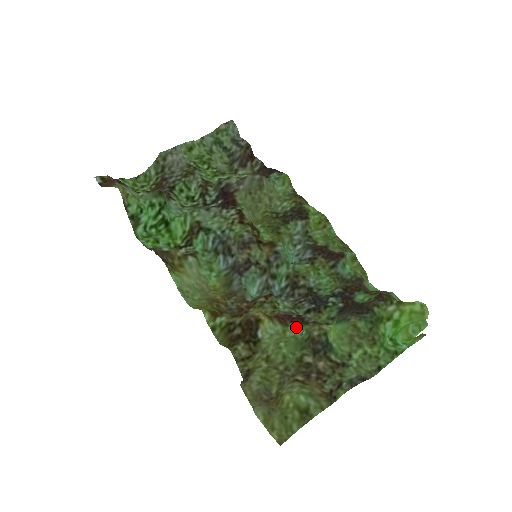
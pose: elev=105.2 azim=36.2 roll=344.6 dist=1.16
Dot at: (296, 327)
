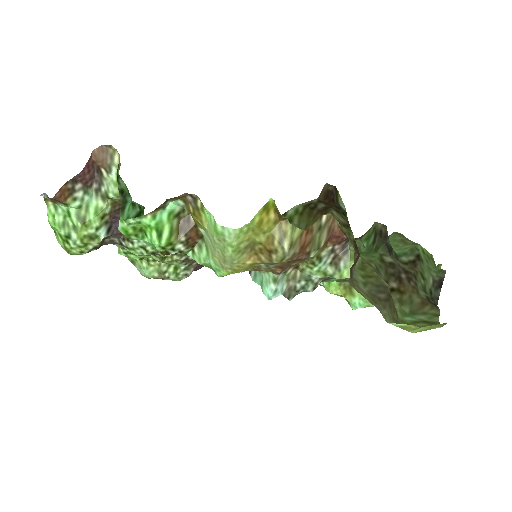
Dot at: (355, 240)
